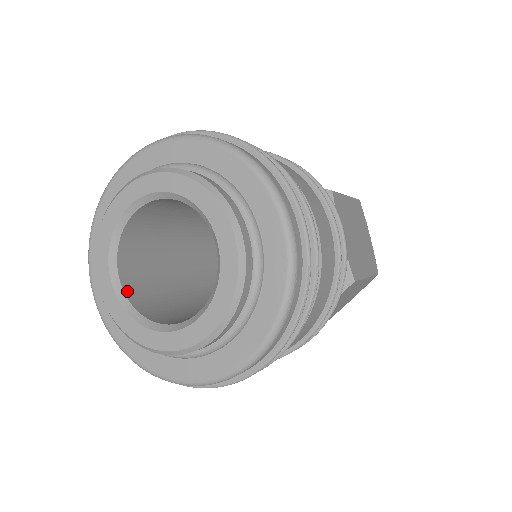
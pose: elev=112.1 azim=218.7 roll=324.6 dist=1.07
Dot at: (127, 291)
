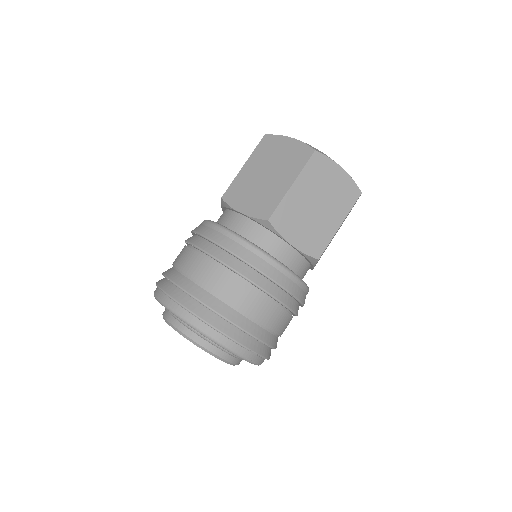
Dot at: occluded
